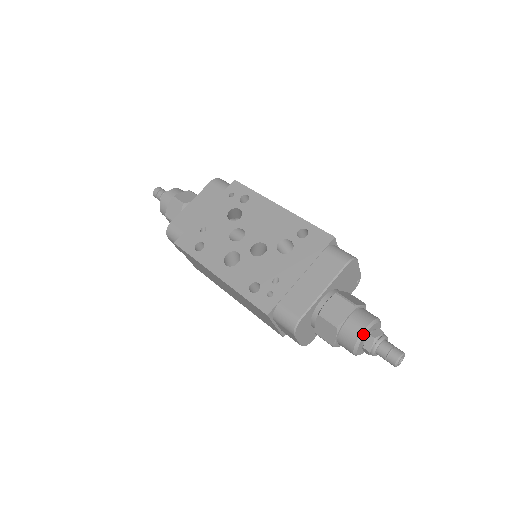
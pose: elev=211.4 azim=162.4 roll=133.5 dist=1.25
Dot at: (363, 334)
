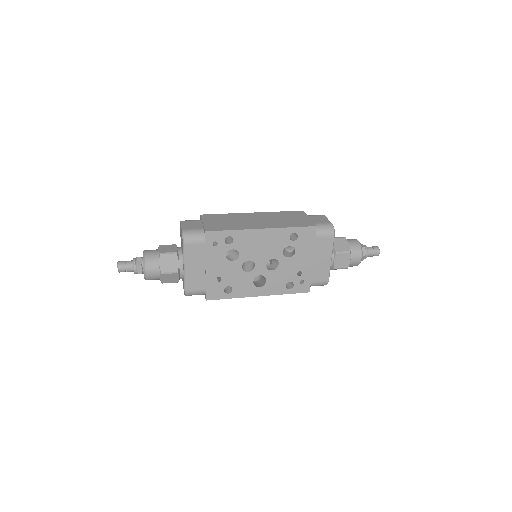
Dot at: occluded
